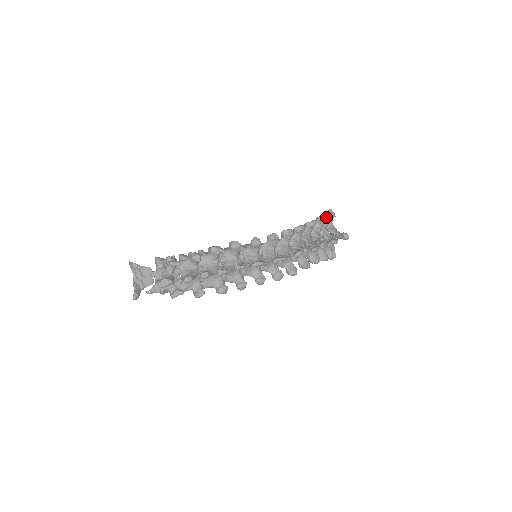
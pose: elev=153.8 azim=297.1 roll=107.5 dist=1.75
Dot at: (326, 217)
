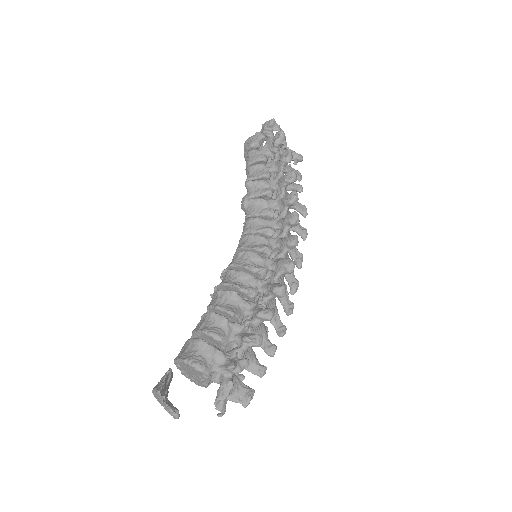
Dot at: occluded
